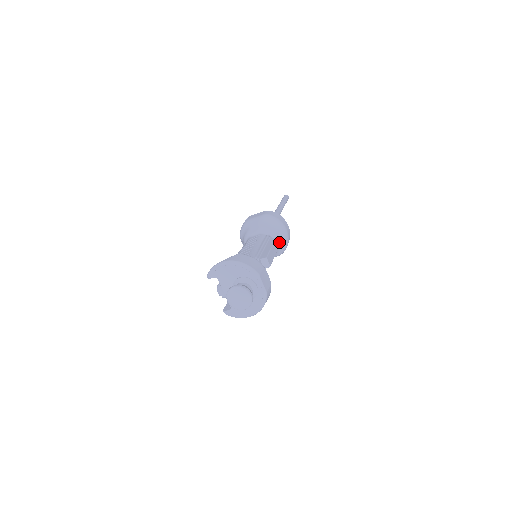
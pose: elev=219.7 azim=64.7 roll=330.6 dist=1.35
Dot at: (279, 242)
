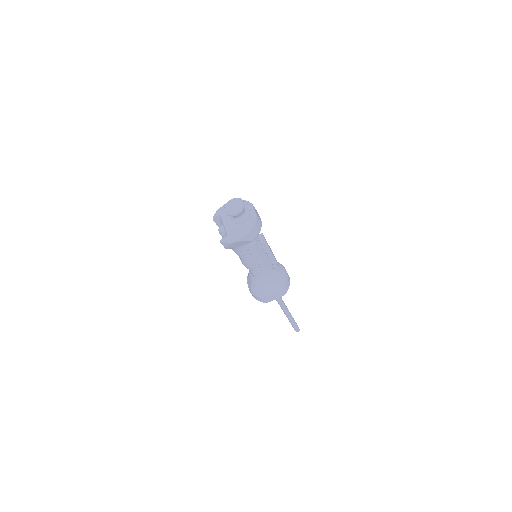
Dot at: (278, 271)
